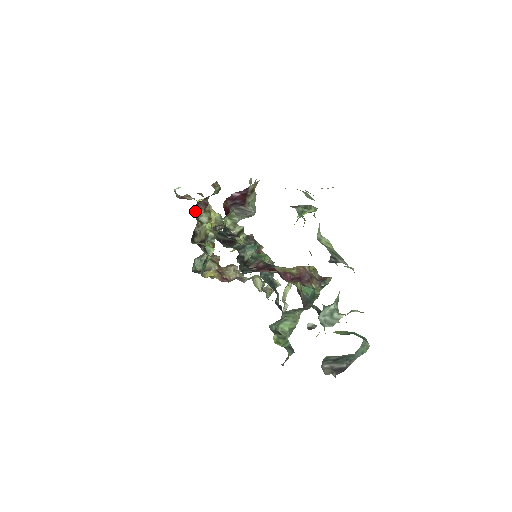
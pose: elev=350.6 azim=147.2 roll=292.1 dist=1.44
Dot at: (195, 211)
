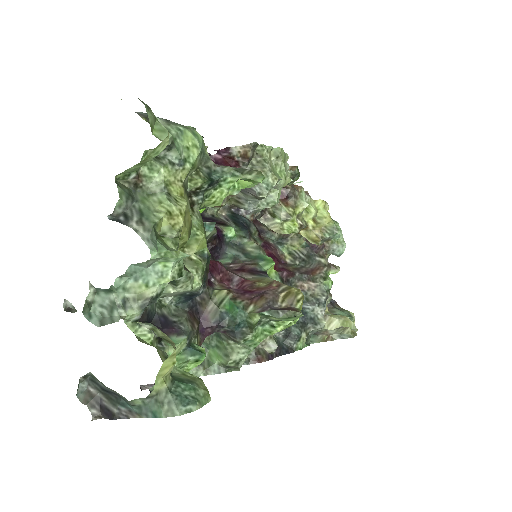
Dot at: occluded
